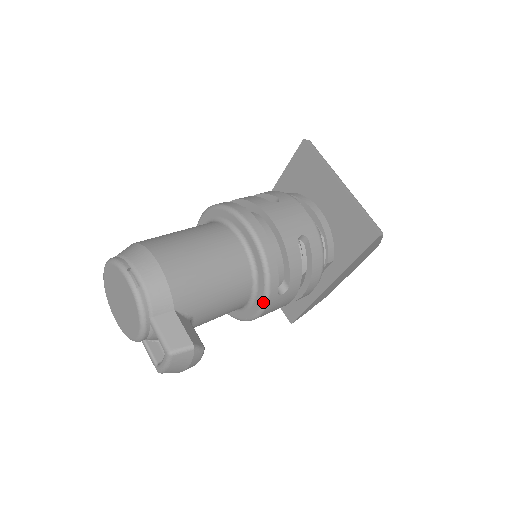
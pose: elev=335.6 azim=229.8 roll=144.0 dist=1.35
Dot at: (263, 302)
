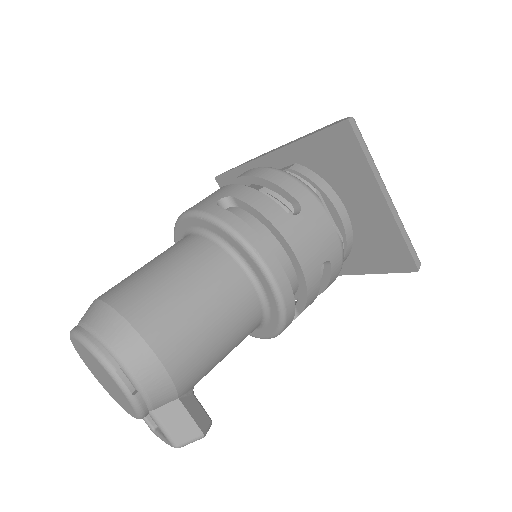
Dot at: (270, 337)
